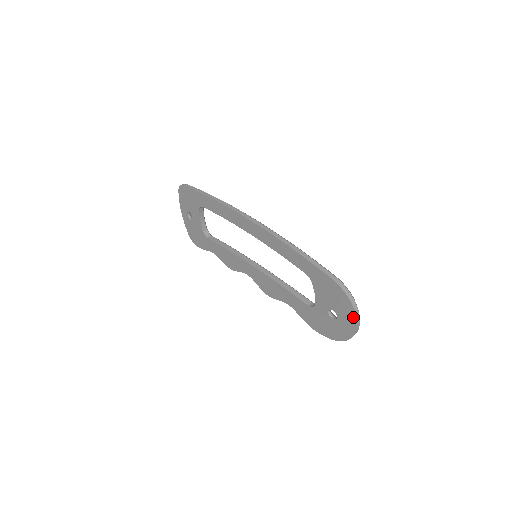
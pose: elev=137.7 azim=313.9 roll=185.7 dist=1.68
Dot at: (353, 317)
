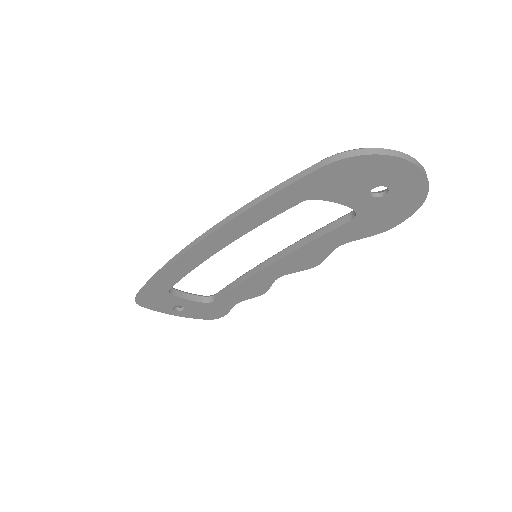
Dot at: (396, 162)
